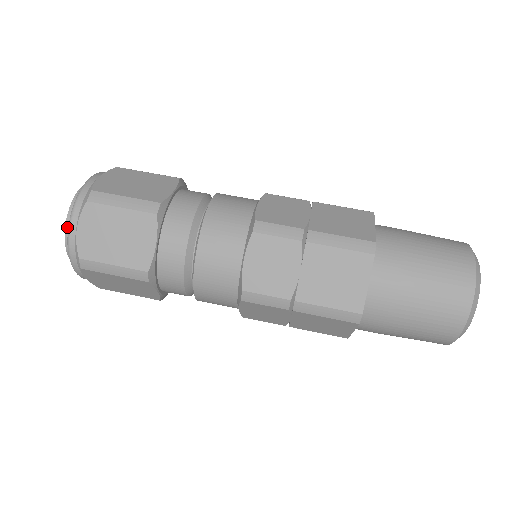
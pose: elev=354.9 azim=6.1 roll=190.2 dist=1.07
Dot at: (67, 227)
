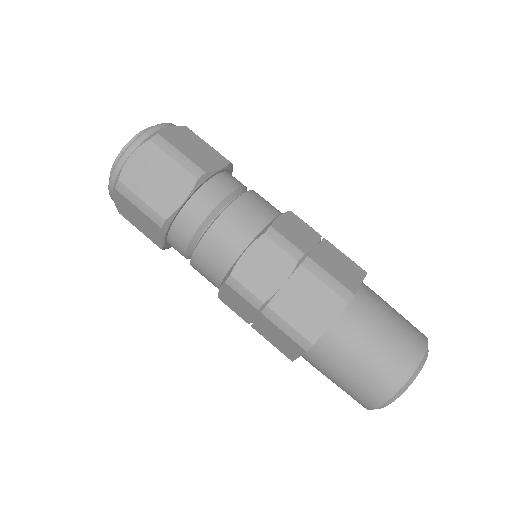
Dot at: occluded
